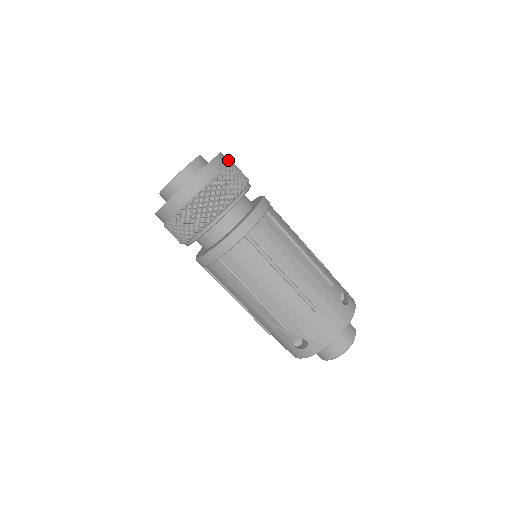
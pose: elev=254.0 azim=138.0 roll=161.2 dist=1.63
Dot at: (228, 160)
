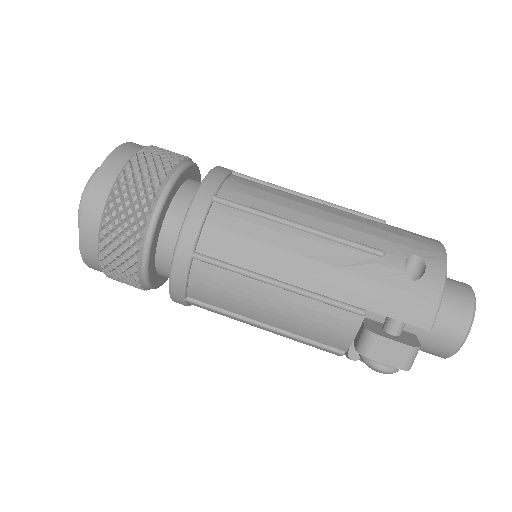
Dot at: occluded
